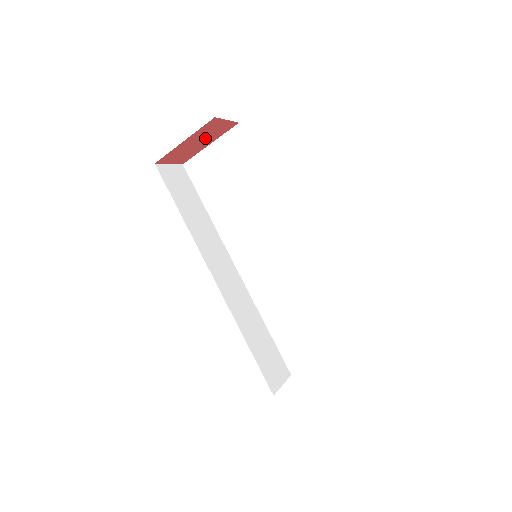
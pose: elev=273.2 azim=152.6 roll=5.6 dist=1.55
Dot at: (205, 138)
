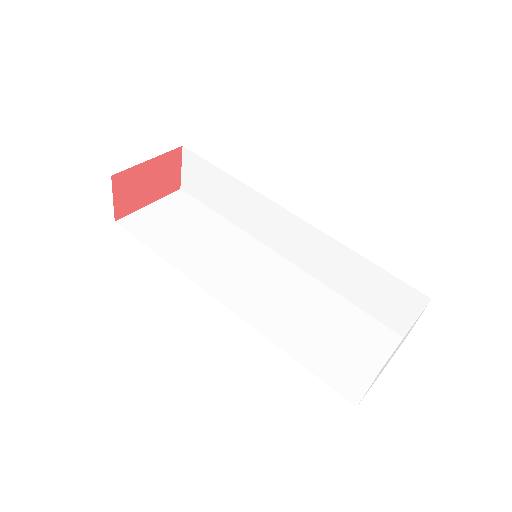
Dot at: (156, 183)
